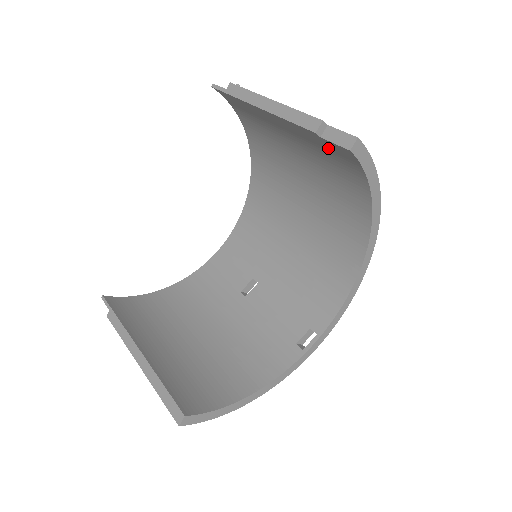
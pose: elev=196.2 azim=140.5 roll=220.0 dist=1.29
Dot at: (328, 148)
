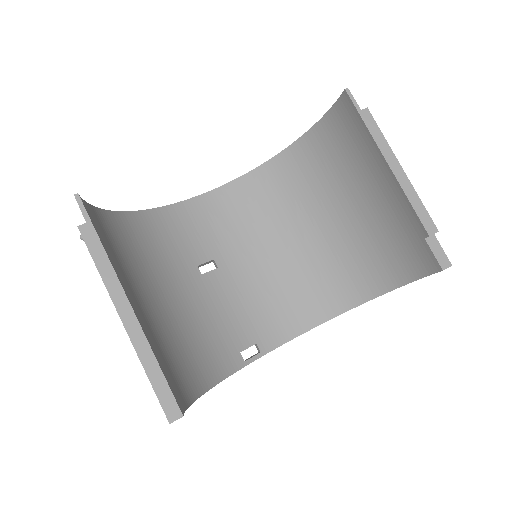
Dot at: (410, 242)
